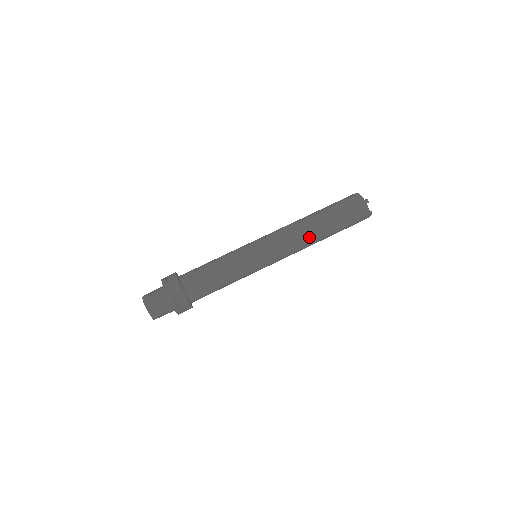
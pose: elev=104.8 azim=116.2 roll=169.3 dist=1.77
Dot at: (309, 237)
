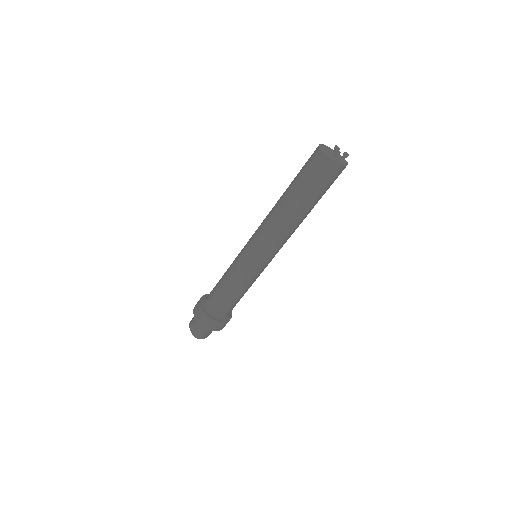
Dot at: (297, 225)
